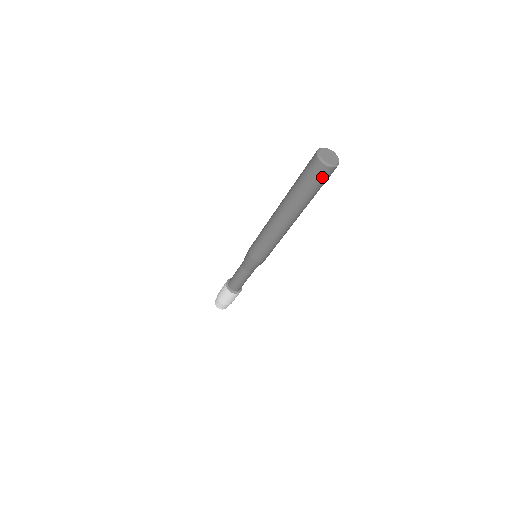
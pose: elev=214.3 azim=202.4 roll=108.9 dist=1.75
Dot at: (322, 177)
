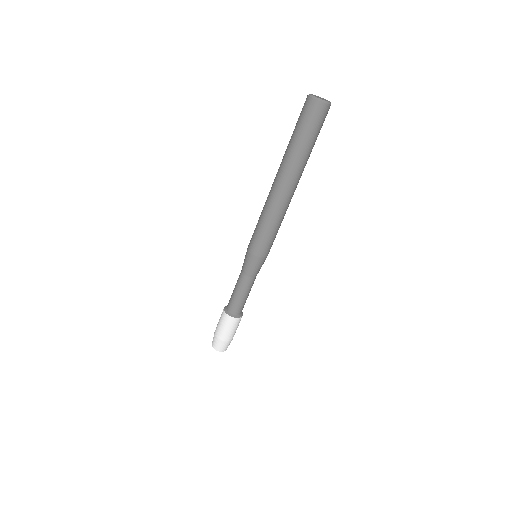
Dot at: (308, 114)
